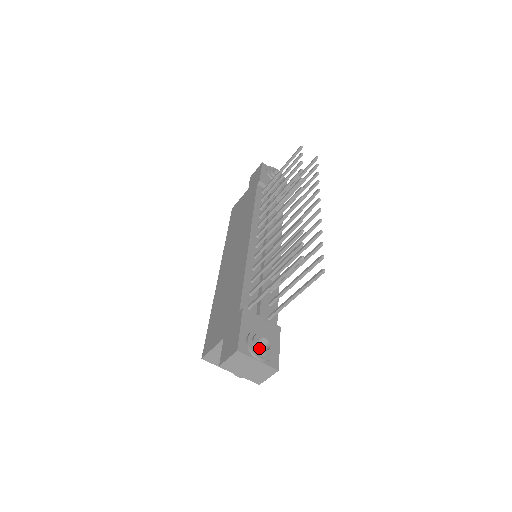
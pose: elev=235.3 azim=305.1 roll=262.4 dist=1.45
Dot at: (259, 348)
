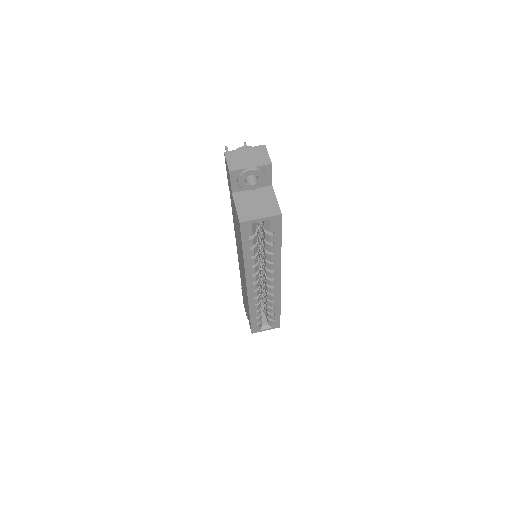
Dot at: occluded
